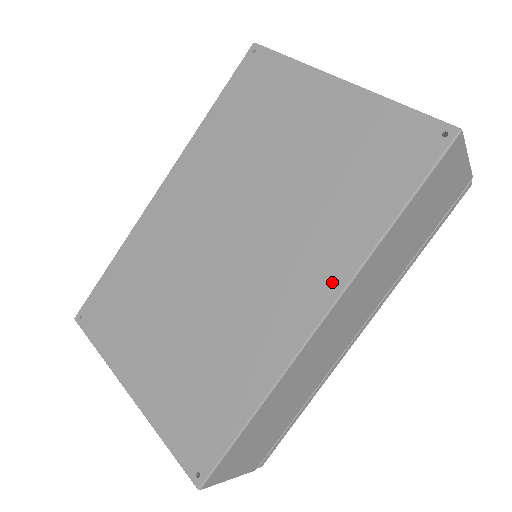
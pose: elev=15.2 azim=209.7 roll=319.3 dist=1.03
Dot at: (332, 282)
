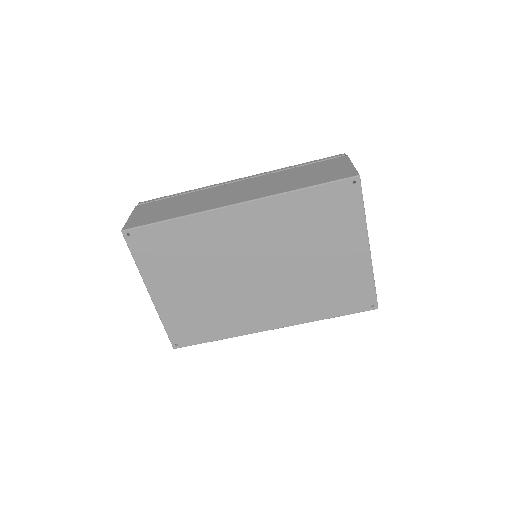
Dot at: (288, 321)
